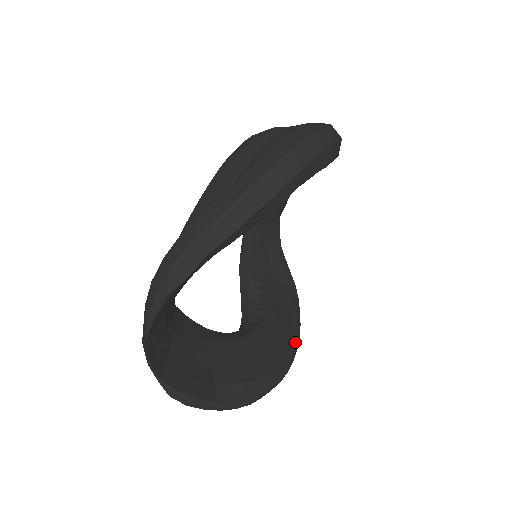
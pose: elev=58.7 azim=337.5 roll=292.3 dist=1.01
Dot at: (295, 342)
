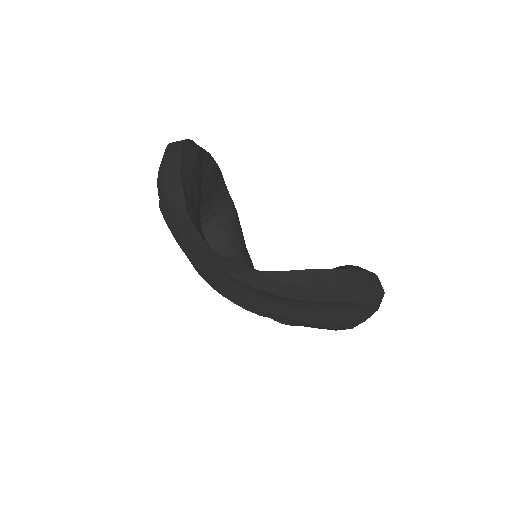
Dot at: occluded
